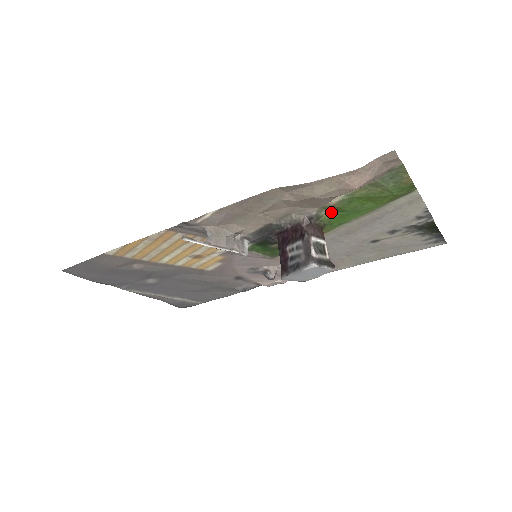
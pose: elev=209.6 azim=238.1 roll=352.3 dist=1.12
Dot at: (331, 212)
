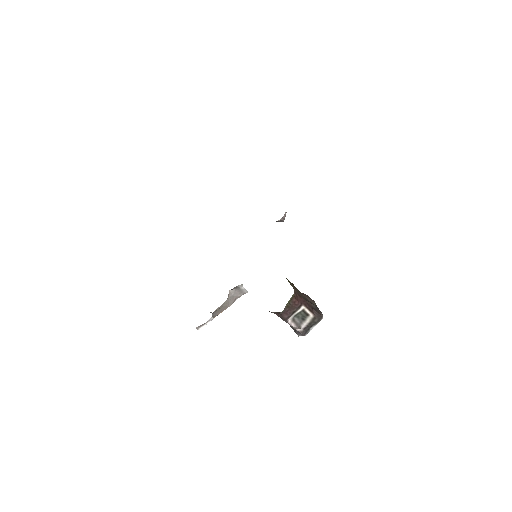
Dot at: occluded
